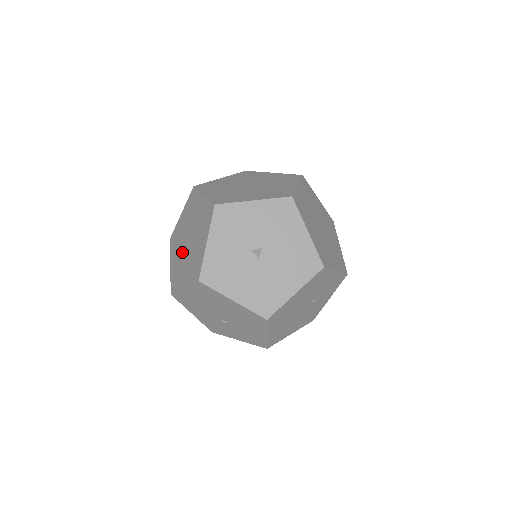
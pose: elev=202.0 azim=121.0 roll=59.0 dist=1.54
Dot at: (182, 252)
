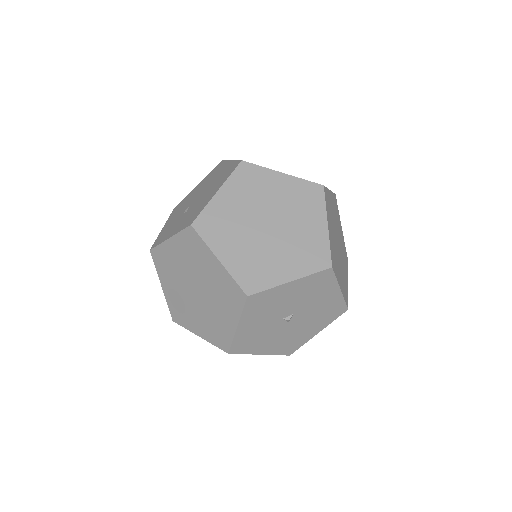
Dot at: (185, 294)
